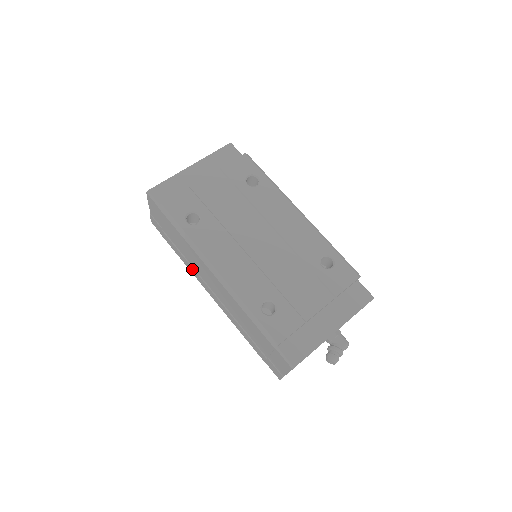
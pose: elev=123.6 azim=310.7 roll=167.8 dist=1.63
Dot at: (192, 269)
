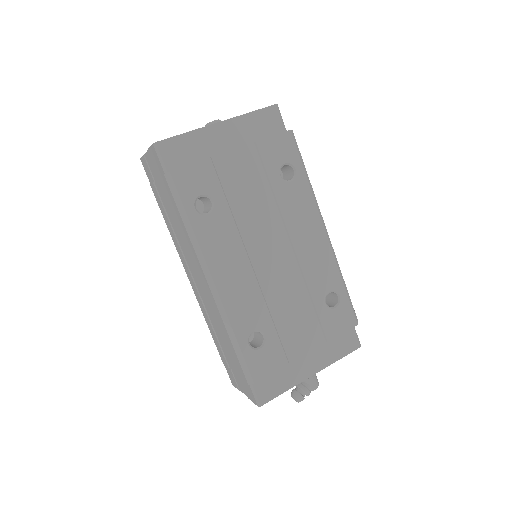
Dot at: (177, 243)
